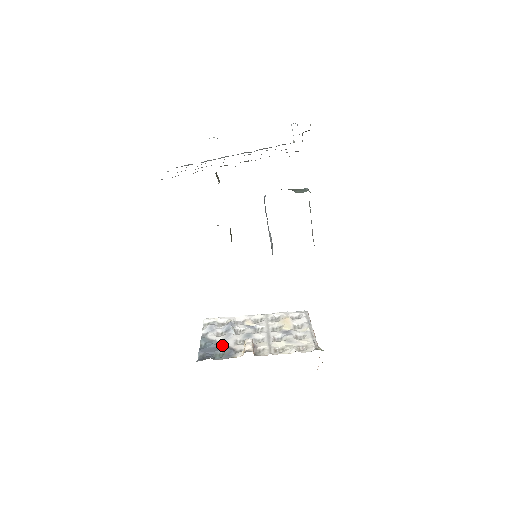
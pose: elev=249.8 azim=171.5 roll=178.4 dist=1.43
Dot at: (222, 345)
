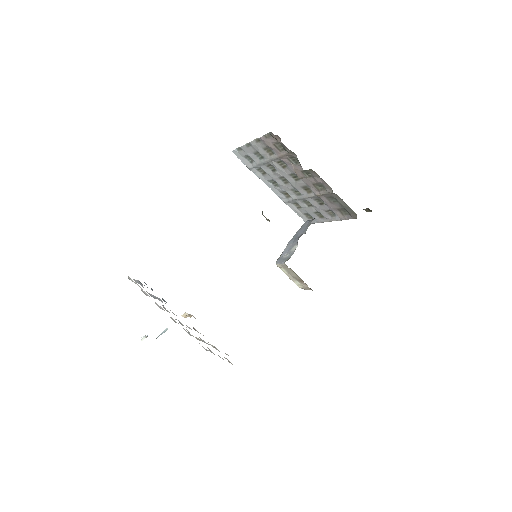
Dot at: occluded
